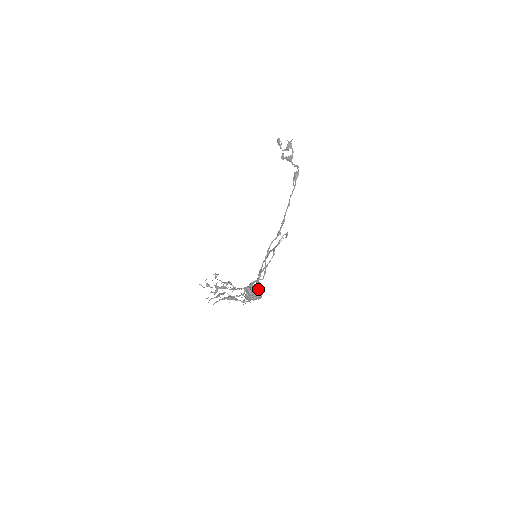
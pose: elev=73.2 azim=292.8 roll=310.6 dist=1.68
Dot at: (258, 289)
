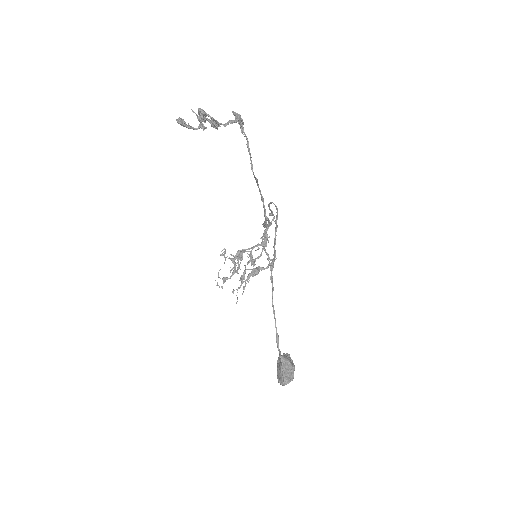
Dot at: (288, 382)
